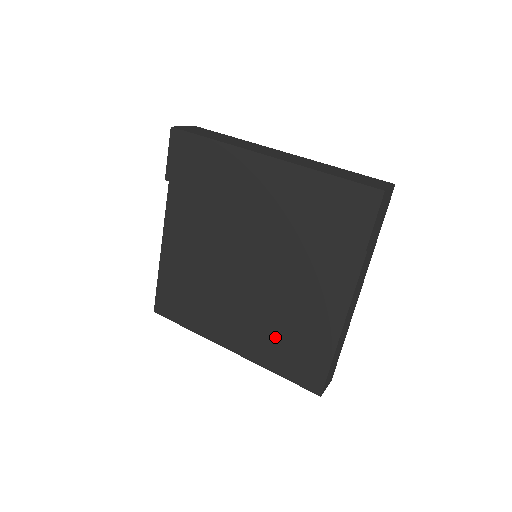
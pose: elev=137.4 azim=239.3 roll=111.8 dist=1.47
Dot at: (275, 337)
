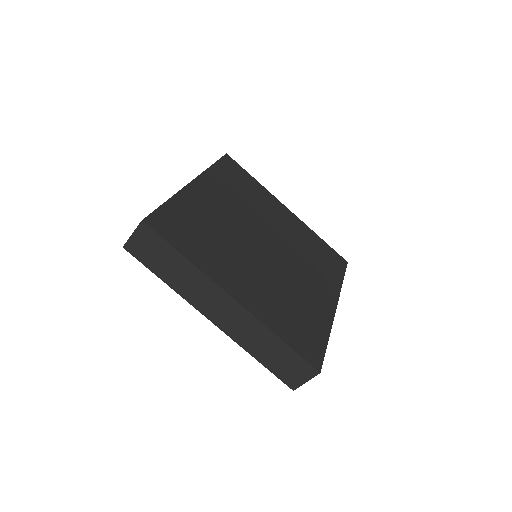
Dot at: occluded
